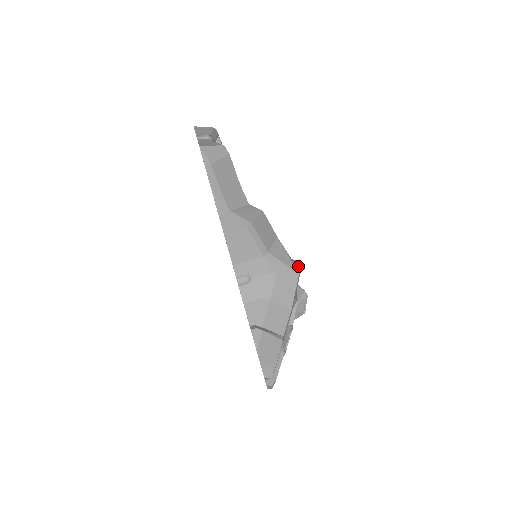
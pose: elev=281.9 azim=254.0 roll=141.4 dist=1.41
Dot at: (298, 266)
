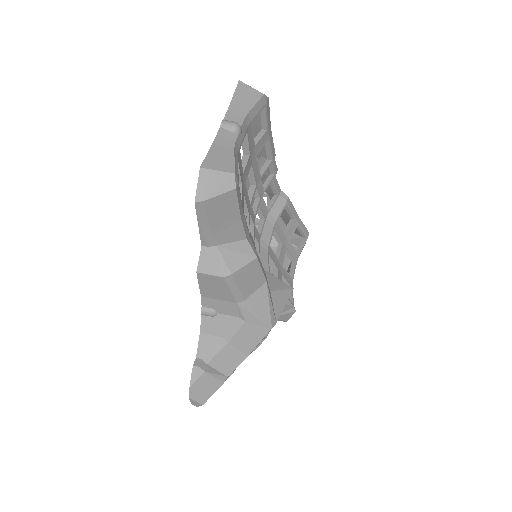
Dot at: (284, 306)
